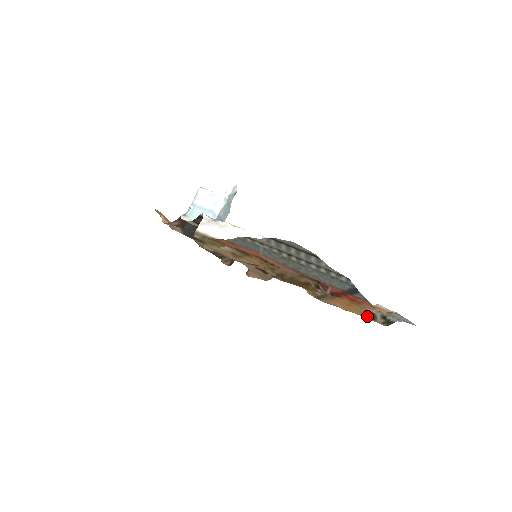
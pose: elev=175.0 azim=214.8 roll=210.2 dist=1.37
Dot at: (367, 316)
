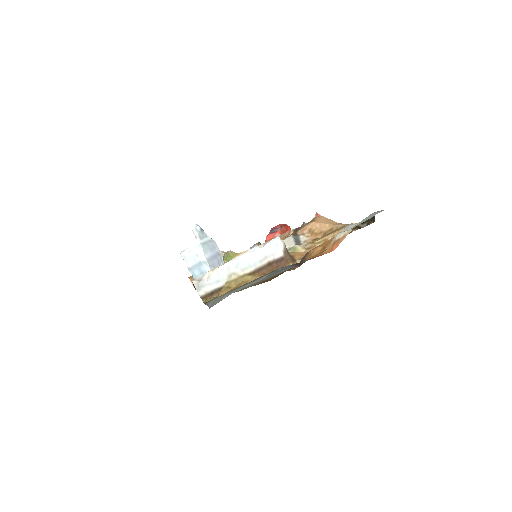
Dot at: (354, 229)
